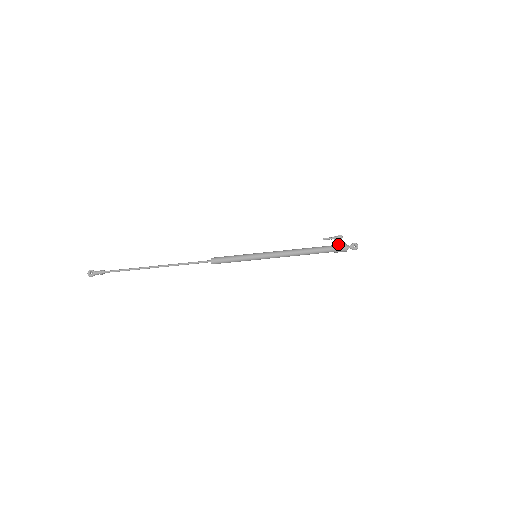
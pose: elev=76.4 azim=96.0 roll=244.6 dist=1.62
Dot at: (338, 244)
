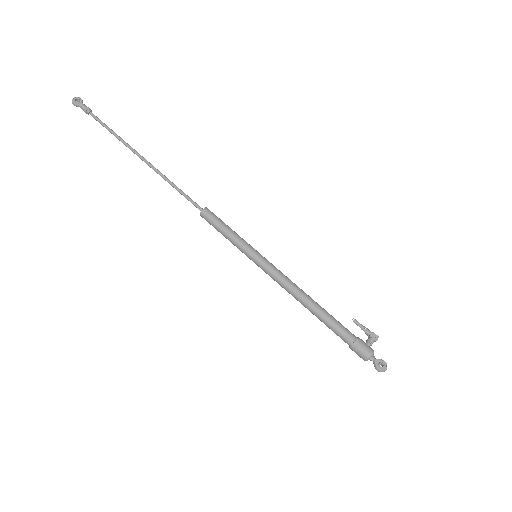
Dot at: occluded
